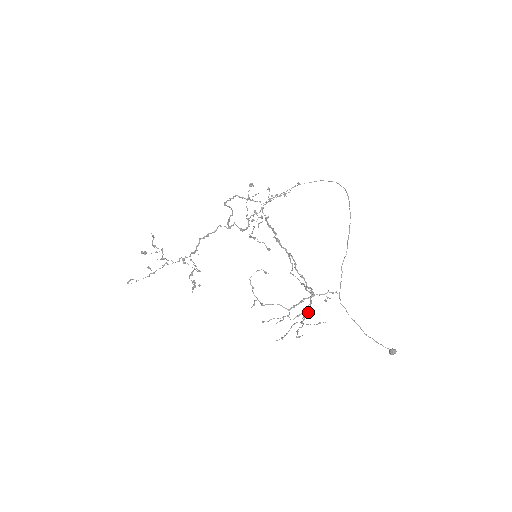
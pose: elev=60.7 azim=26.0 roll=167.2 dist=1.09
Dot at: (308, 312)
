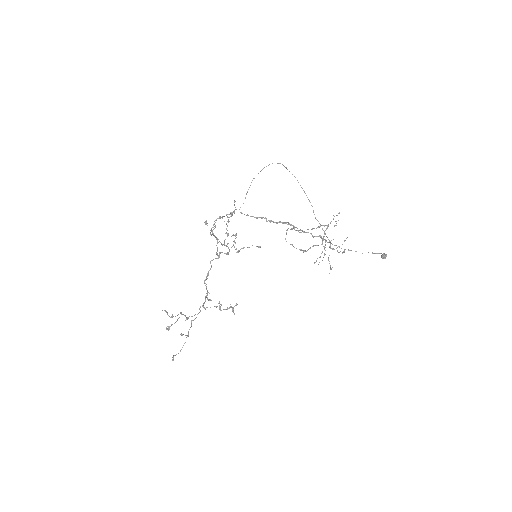
Dot at: (330, 244)
